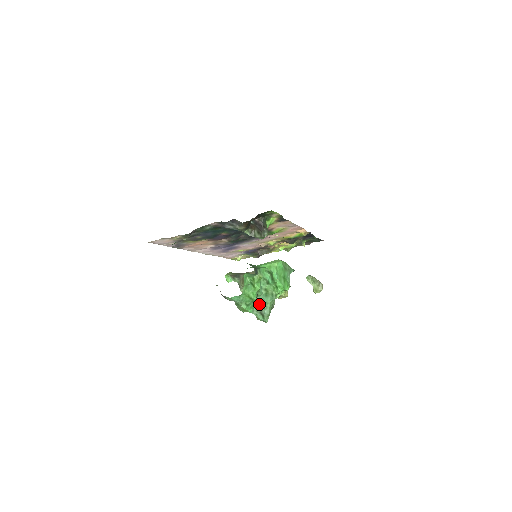
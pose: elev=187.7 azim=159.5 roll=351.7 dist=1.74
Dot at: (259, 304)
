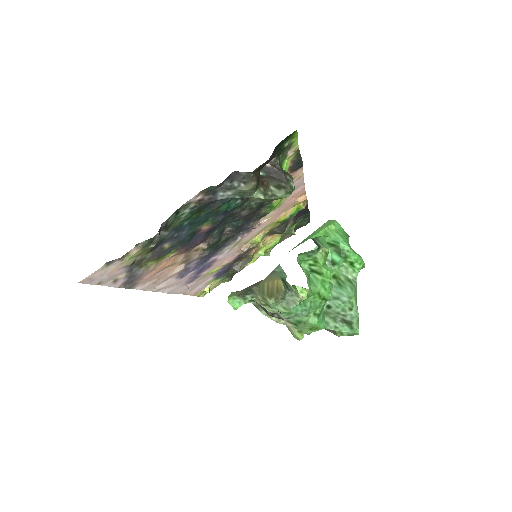
Dot at: (336, 305)
